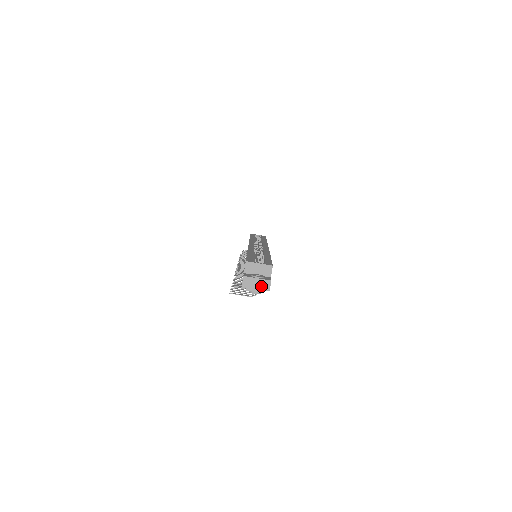
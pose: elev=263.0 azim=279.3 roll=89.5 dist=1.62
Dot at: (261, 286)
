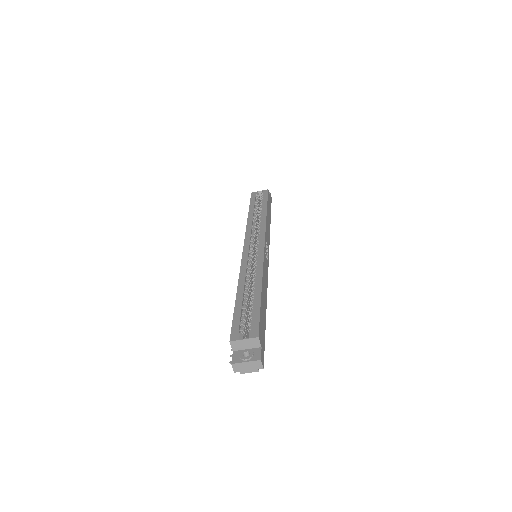
Dot at: (253, 367)
